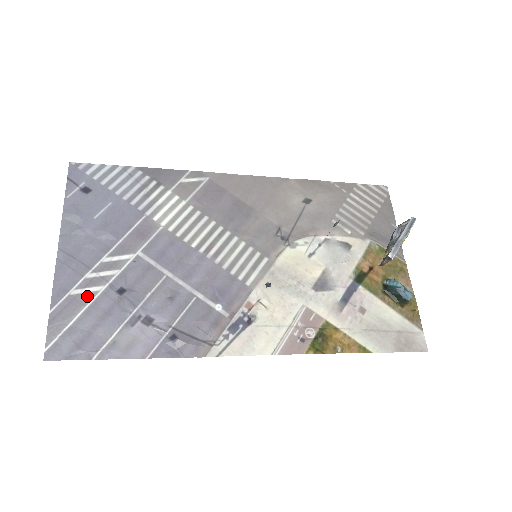
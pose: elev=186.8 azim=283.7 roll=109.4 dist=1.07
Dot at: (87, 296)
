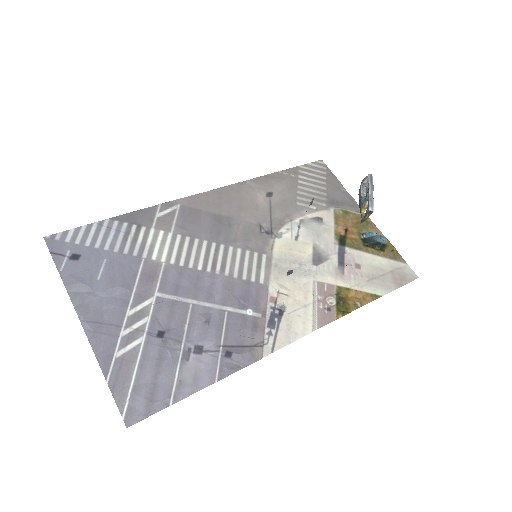
Dot at: (133, 352)
